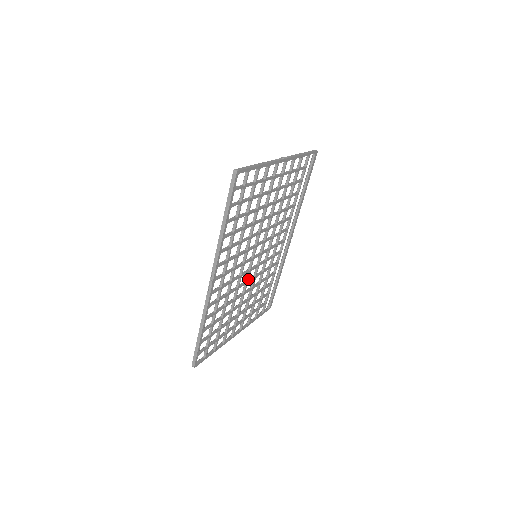
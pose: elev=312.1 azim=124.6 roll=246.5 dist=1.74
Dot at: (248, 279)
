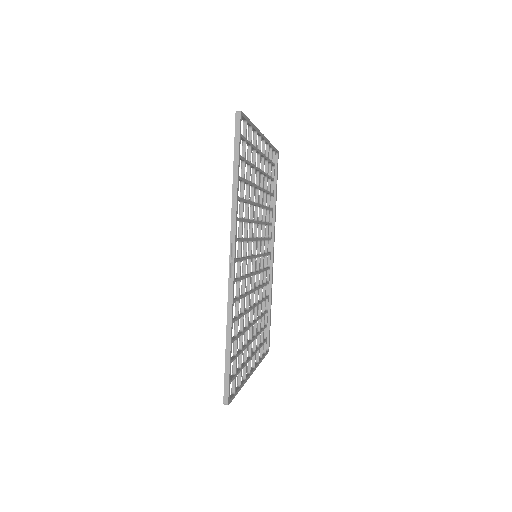
Dot at: (254, 286)
